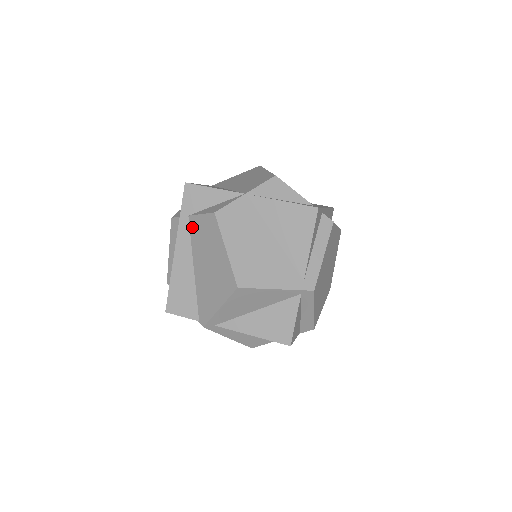
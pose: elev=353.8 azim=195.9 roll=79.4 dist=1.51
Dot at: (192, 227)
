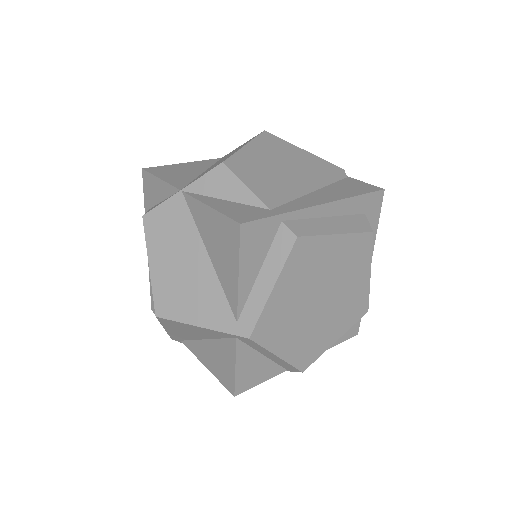
Dot at: occluded
